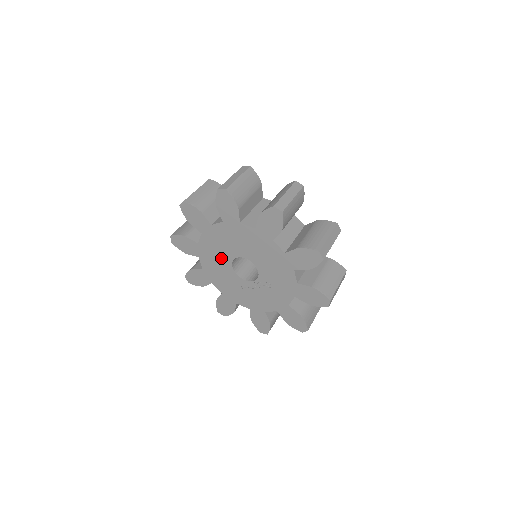
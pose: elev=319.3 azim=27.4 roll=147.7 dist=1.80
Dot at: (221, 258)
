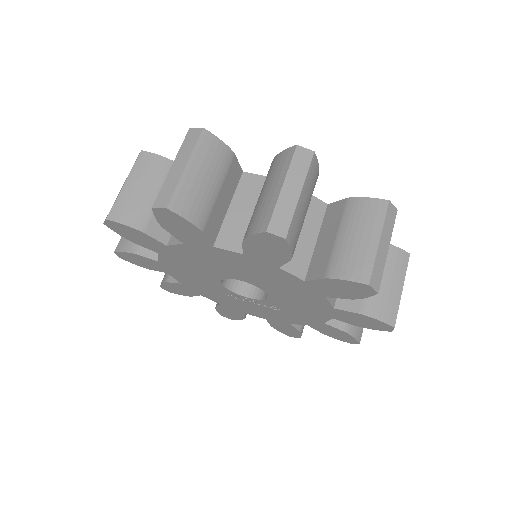
Dot at: (205, 269)
